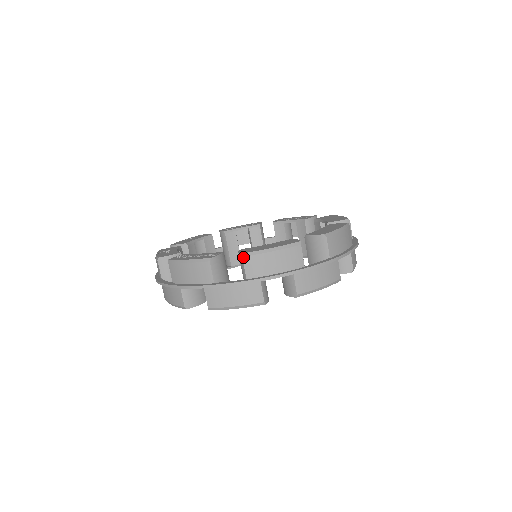
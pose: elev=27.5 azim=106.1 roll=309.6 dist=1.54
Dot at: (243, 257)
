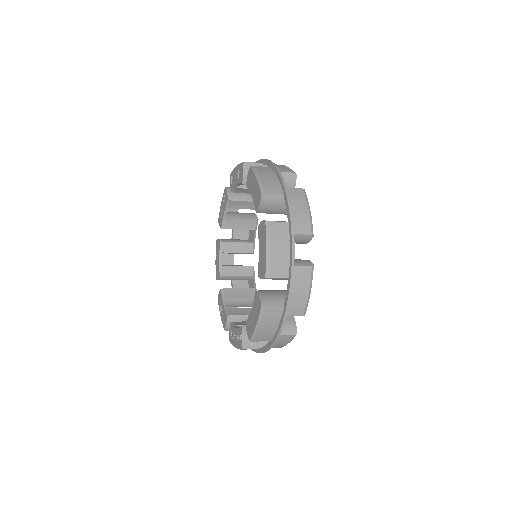
Dot at: (253, 341)
